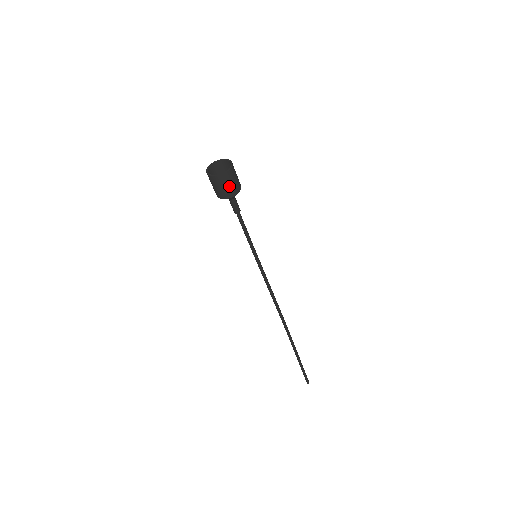
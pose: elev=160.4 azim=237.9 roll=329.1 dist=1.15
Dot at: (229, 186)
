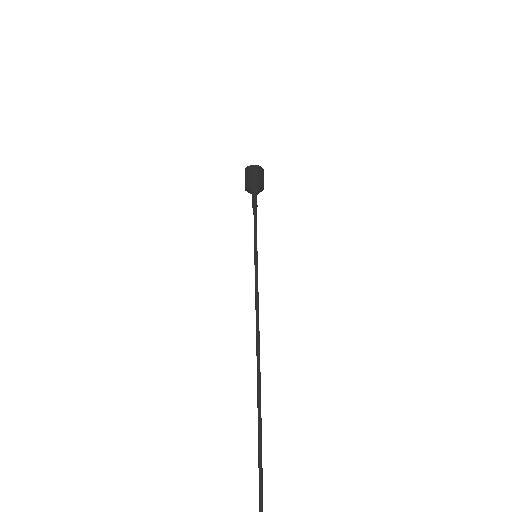
Dot at: (262, 177)
